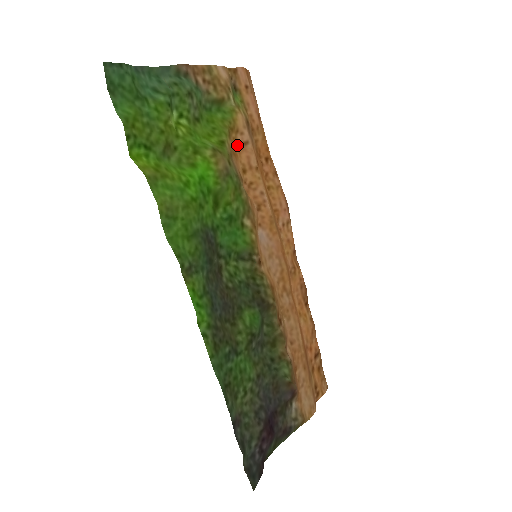
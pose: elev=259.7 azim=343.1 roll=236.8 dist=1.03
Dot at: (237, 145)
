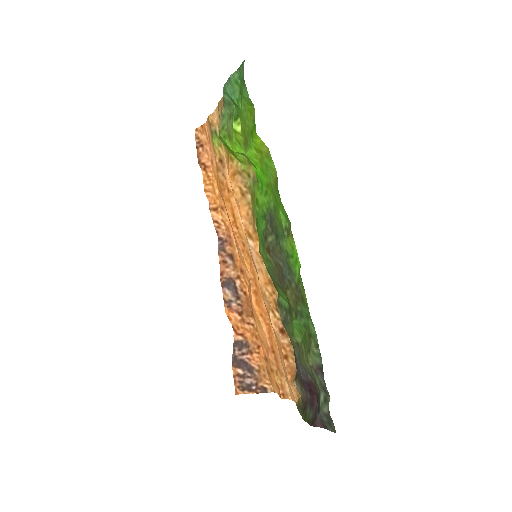
Dot at: (228, 171)
